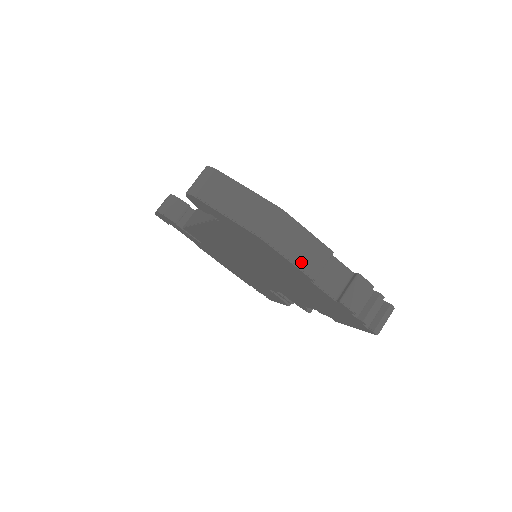
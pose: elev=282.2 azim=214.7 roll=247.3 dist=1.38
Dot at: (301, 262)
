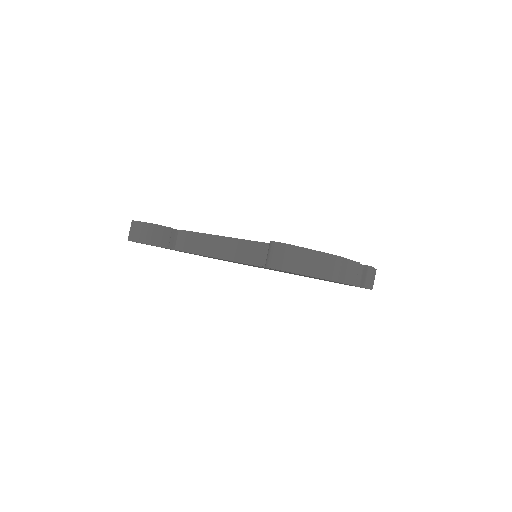
Dot at: (350, 280)
